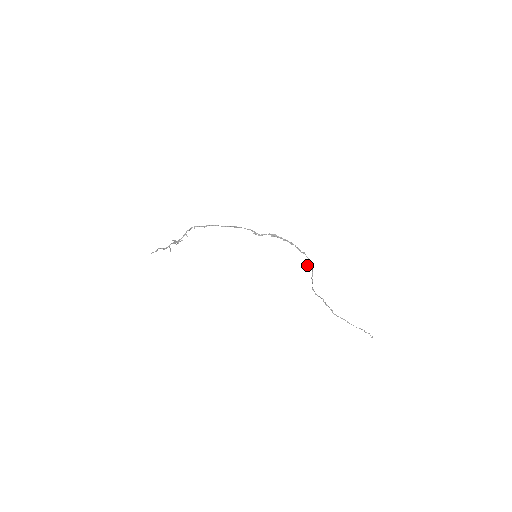
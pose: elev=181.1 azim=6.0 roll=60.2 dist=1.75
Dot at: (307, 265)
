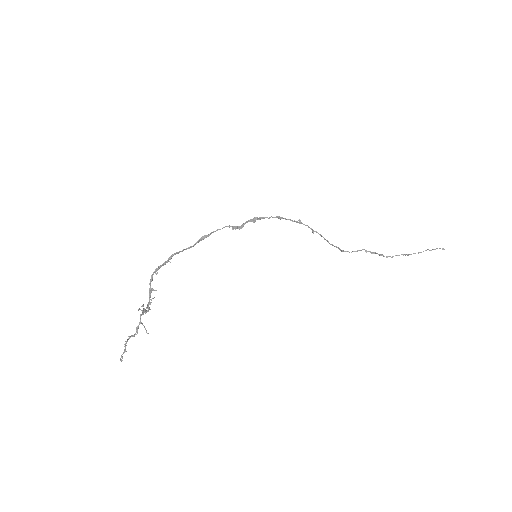
Dot at: occluded
